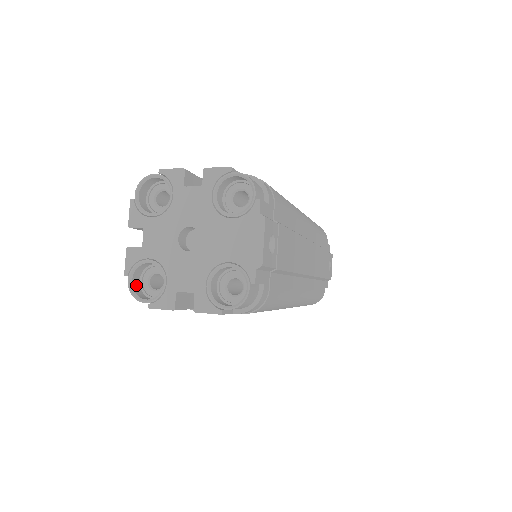
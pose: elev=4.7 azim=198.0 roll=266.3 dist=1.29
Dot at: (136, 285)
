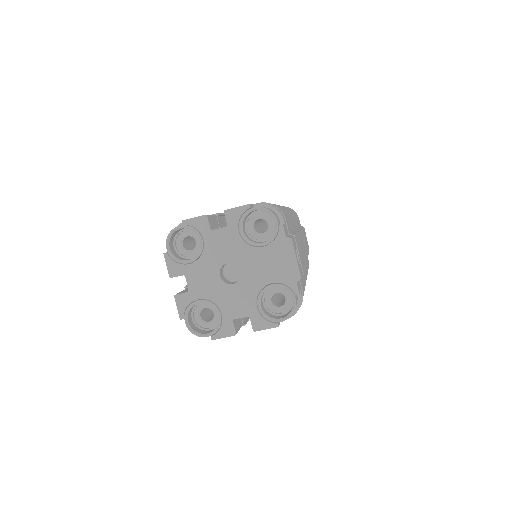
Dot at: (191, 324)
